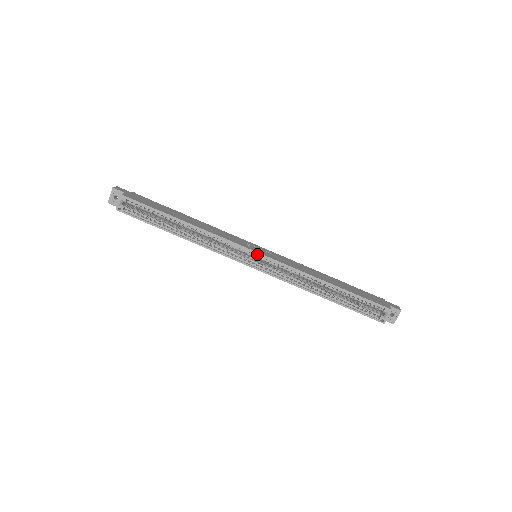
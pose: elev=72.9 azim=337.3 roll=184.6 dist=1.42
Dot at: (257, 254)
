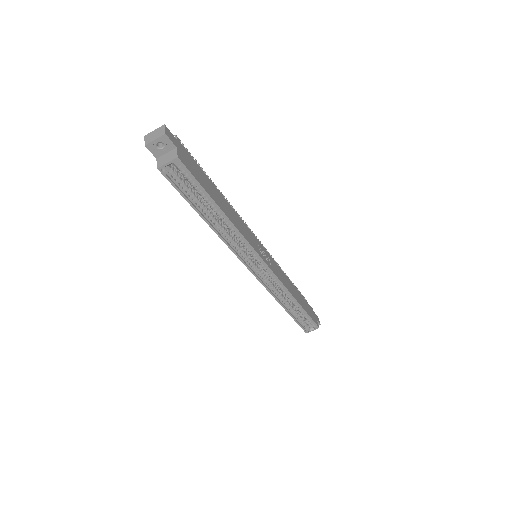
Dot at: (264, 264)
